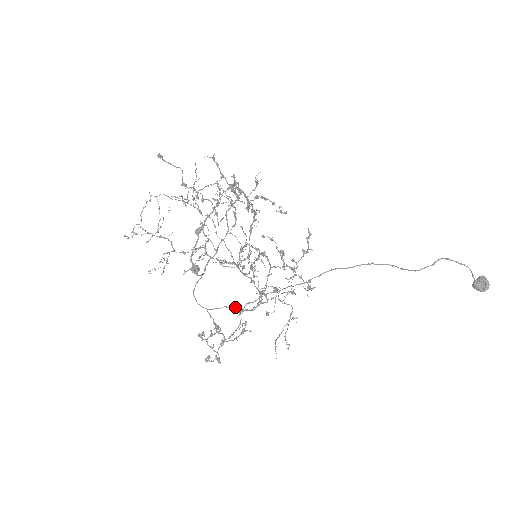
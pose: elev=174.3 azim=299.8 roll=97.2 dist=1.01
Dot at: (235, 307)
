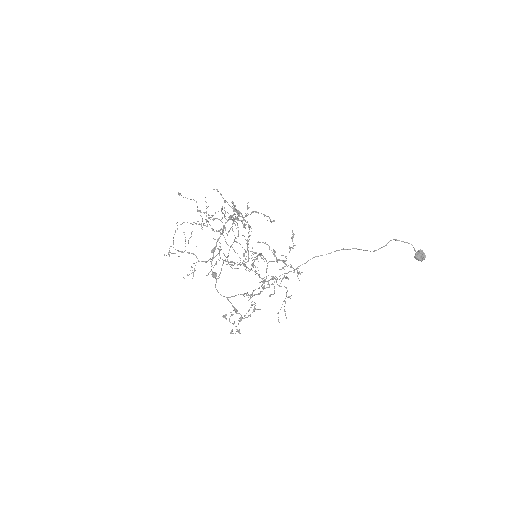
Dot at: (247, 293)
